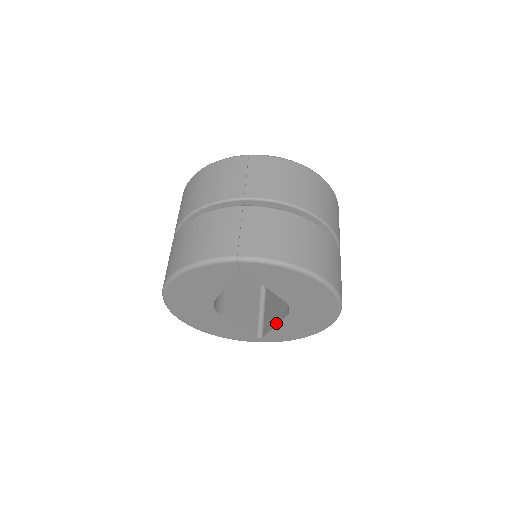
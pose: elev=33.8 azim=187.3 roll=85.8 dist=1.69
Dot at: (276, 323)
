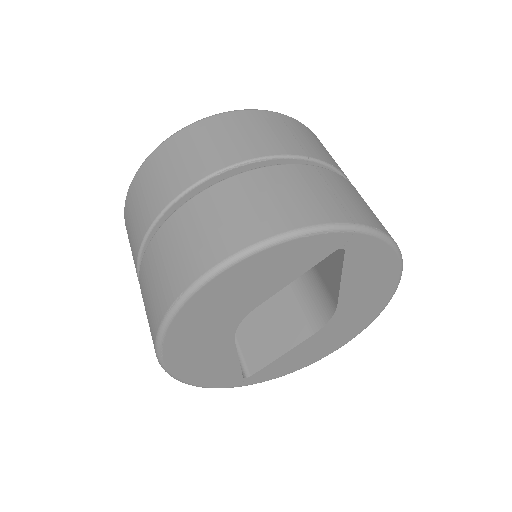
Dot at: (286, 349)
